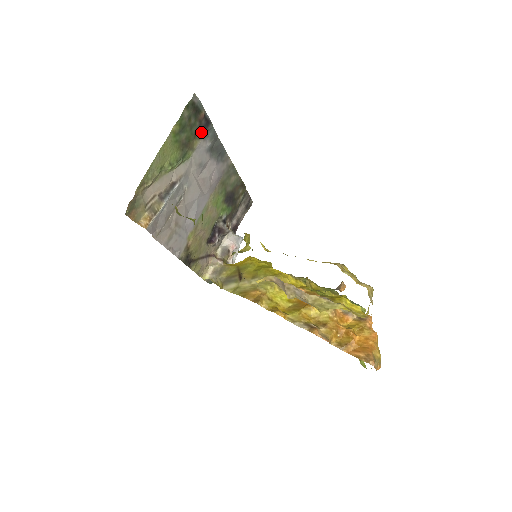
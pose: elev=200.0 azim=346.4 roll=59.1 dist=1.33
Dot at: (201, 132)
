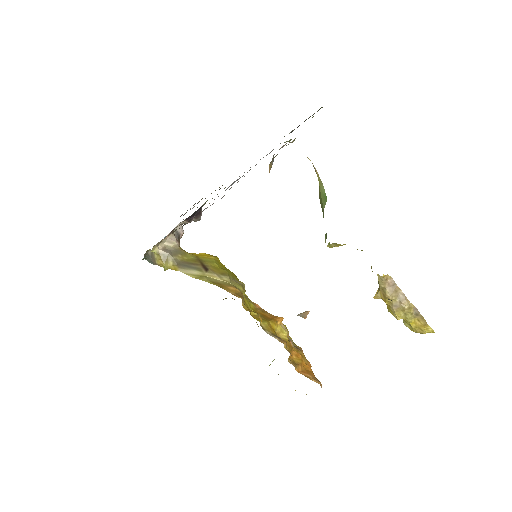
Dot at: (292, 131)
